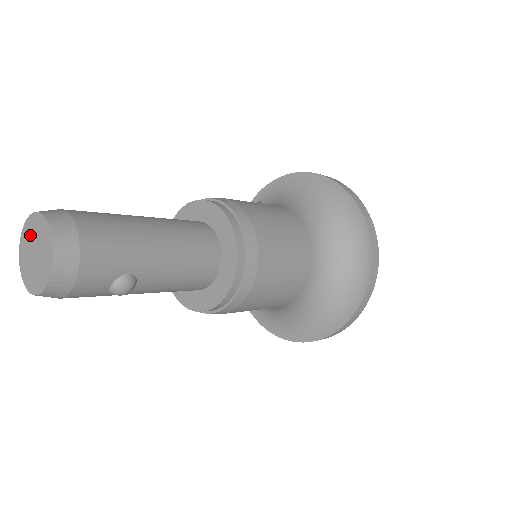
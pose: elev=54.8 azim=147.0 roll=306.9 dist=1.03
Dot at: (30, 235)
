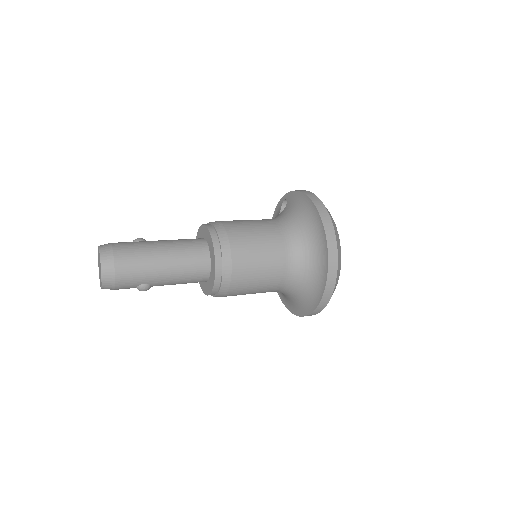
Dot at: occluded
